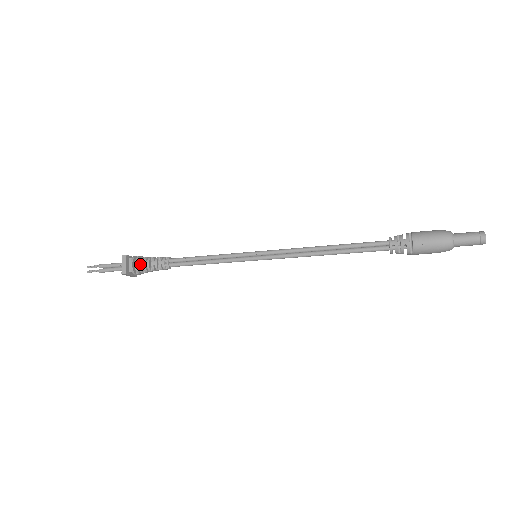
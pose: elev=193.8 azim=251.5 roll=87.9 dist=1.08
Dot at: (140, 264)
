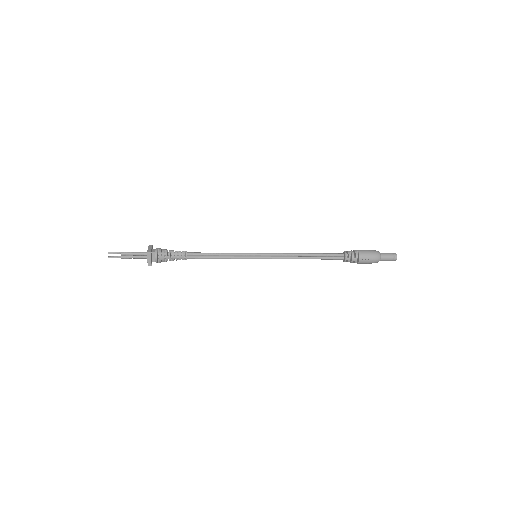
Dot at: (163, 258)
